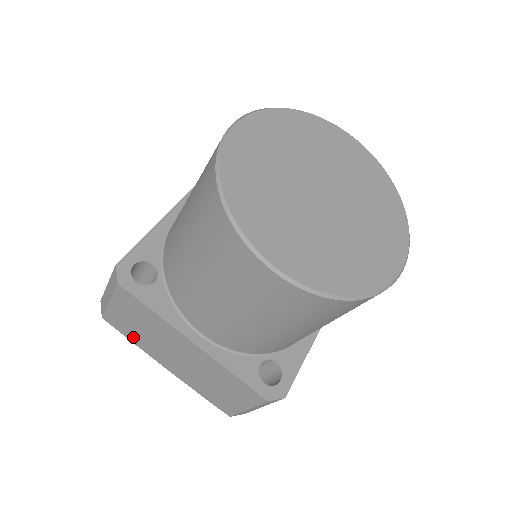
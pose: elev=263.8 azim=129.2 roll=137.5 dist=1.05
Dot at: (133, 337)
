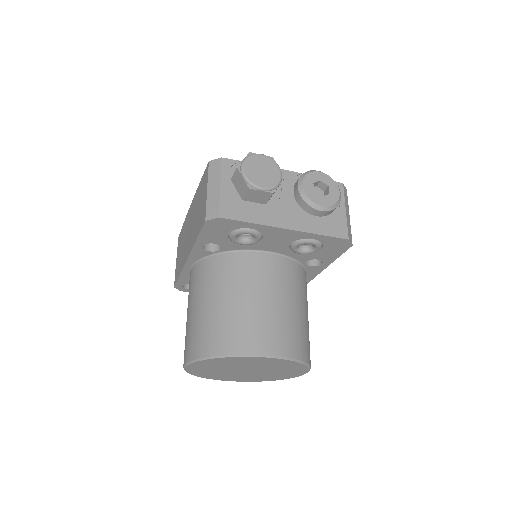
Dot at: occluded
